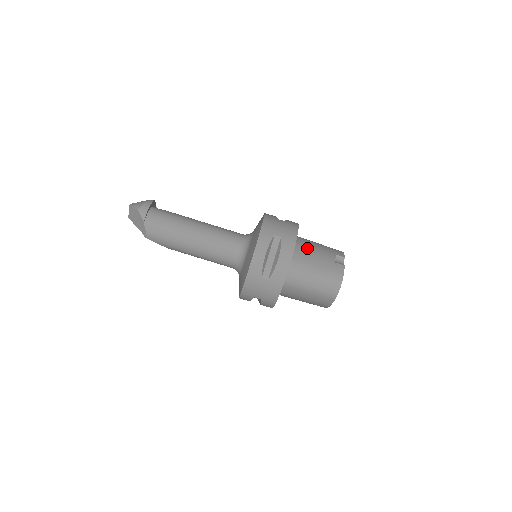
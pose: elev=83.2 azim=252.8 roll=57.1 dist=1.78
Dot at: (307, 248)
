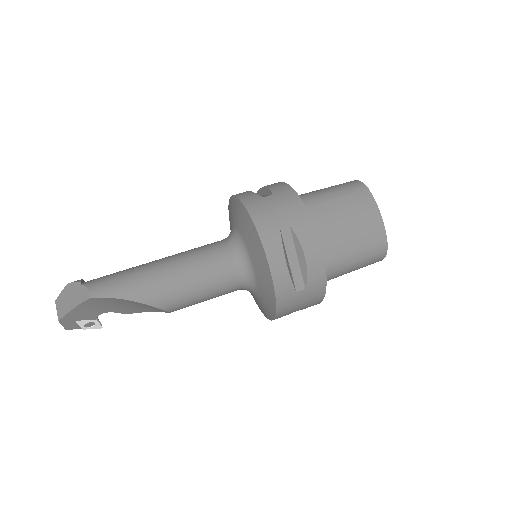
Dot at: occluded
